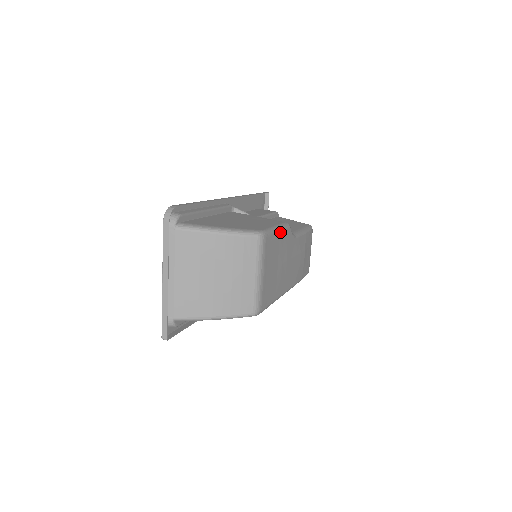
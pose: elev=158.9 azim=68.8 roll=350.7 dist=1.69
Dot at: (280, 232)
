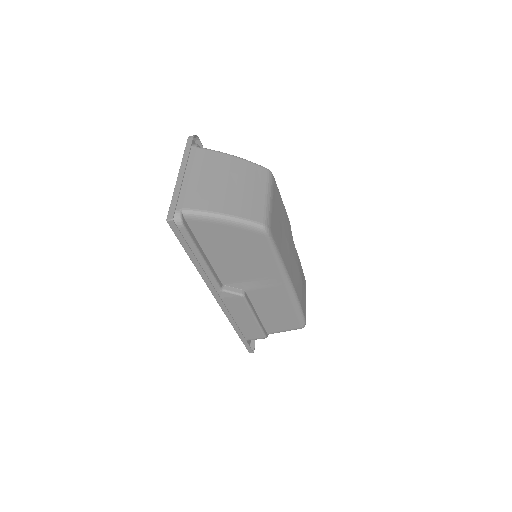
Dot at: (283, 205)
